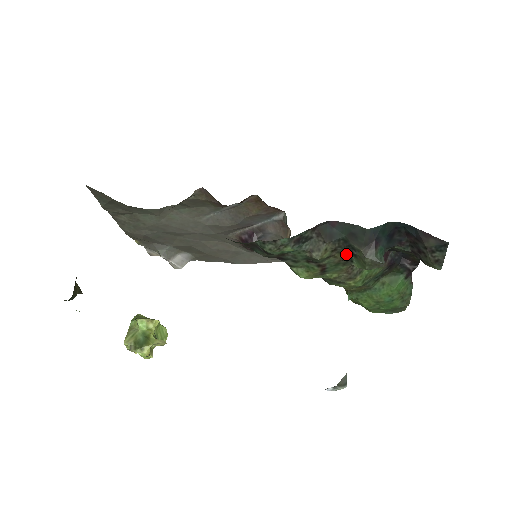
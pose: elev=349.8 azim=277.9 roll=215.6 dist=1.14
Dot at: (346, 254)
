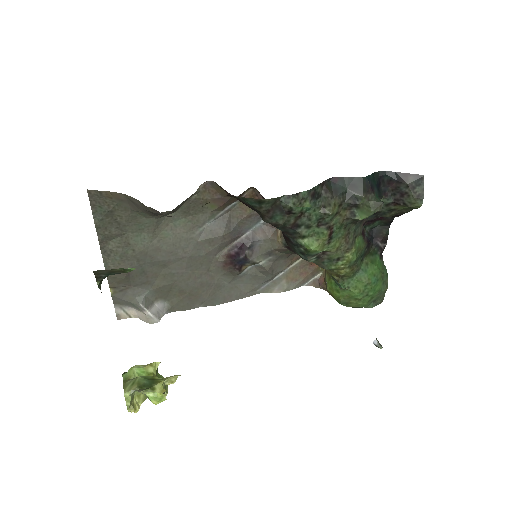
Dot at: (348, 210)
